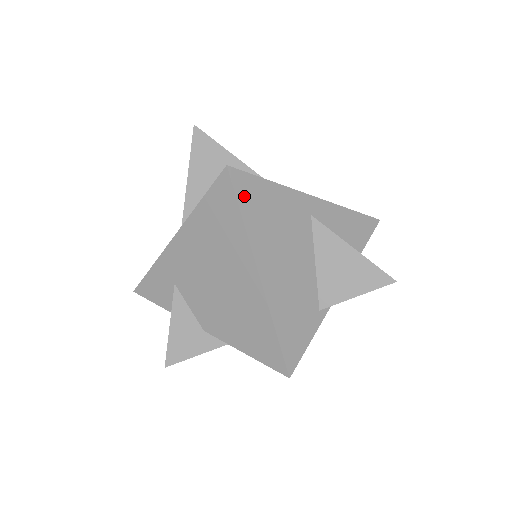
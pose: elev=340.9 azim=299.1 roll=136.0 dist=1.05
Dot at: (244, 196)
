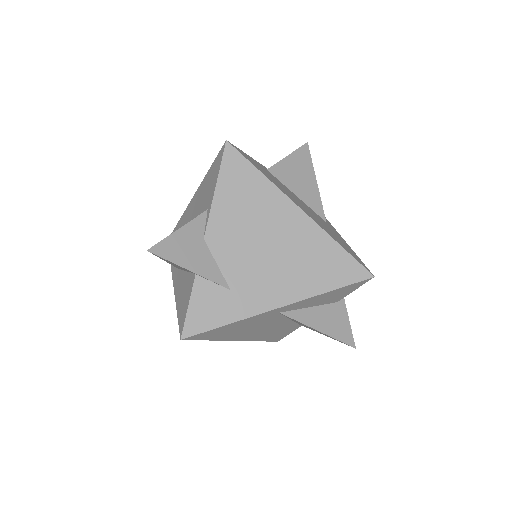
Dot at: (205, 337)
